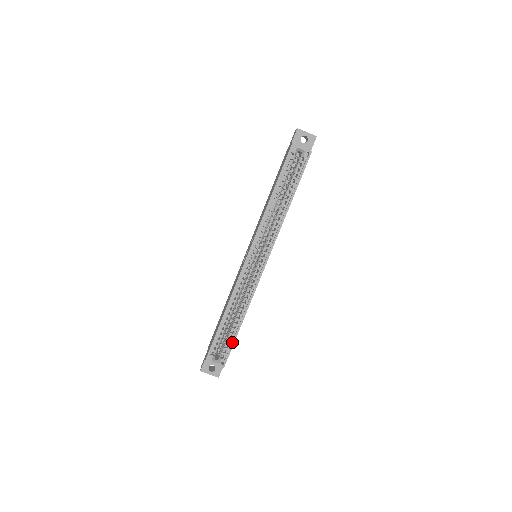
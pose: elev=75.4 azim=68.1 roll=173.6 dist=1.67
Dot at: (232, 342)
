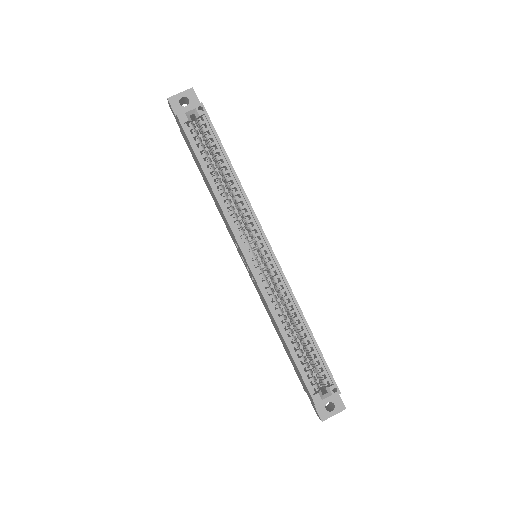
Dot at: (321, 360)
